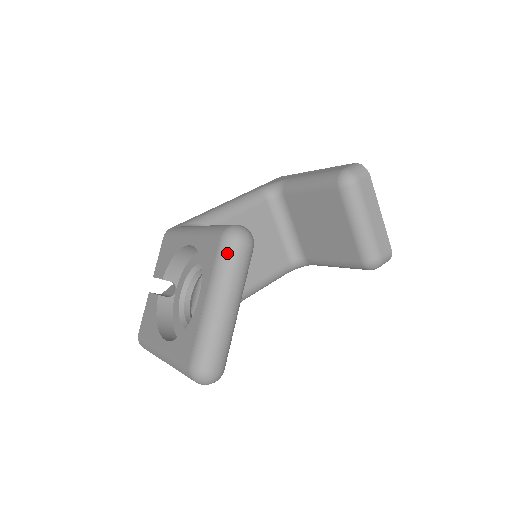
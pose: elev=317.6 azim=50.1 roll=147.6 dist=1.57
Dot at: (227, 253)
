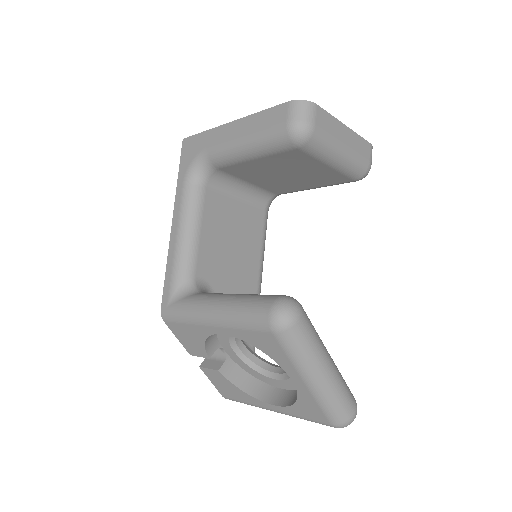
Dot at: (294, 342)
